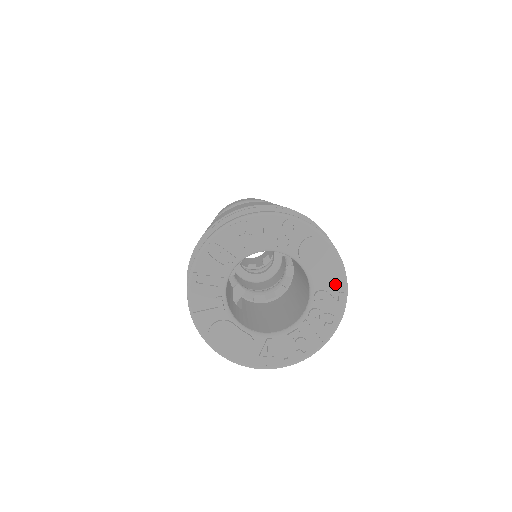
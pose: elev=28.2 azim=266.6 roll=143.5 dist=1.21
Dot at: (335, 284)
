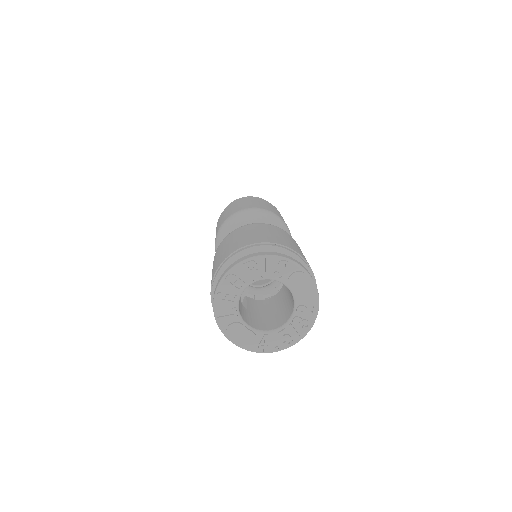
Dot at: (311, 302)
